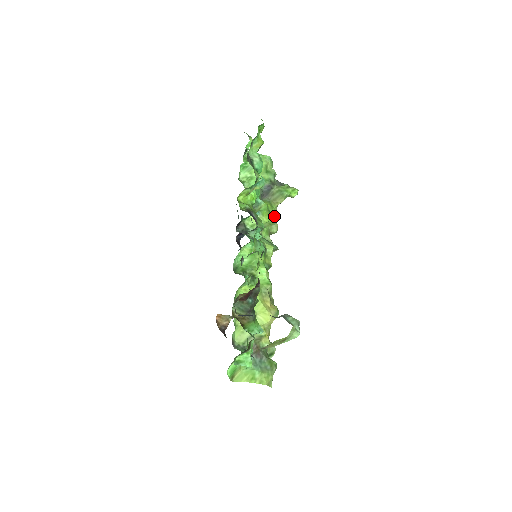
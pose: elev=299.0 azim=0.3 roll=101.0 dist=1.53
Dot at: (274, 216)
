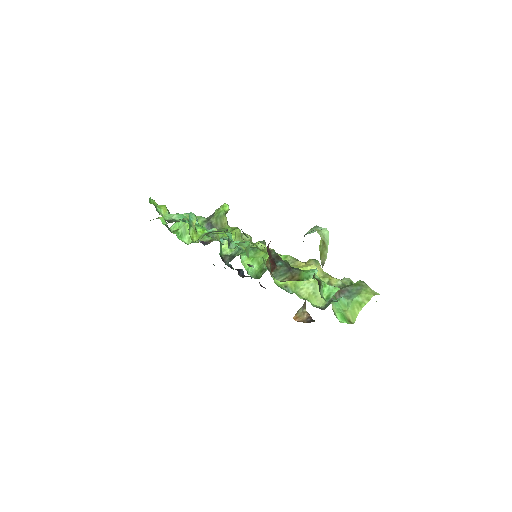
Dot at: occluded
